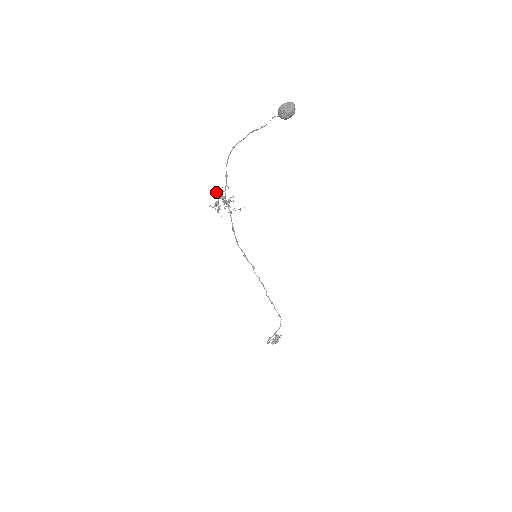
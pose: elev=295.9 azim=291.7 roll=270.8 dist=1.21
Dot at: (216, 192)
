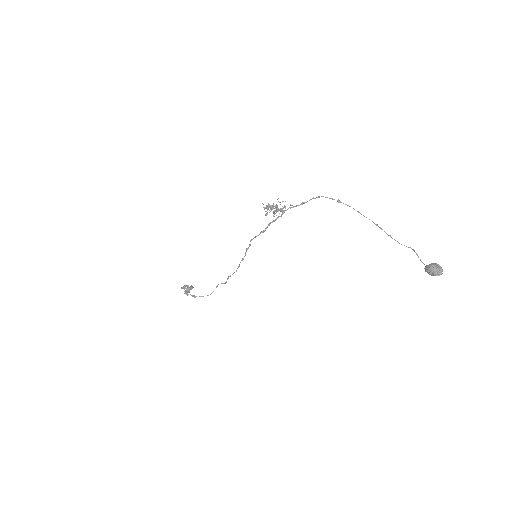
Dot at: (284, 207)
